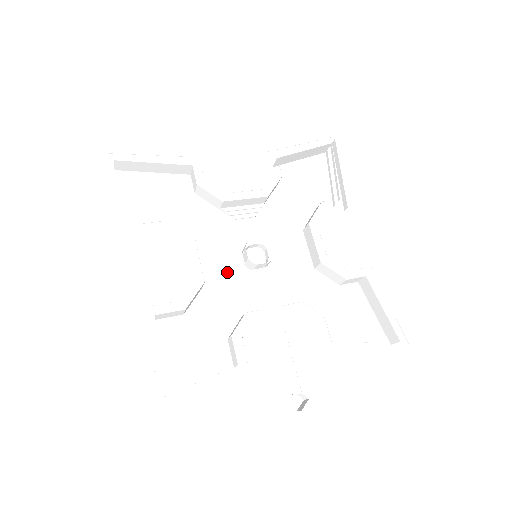
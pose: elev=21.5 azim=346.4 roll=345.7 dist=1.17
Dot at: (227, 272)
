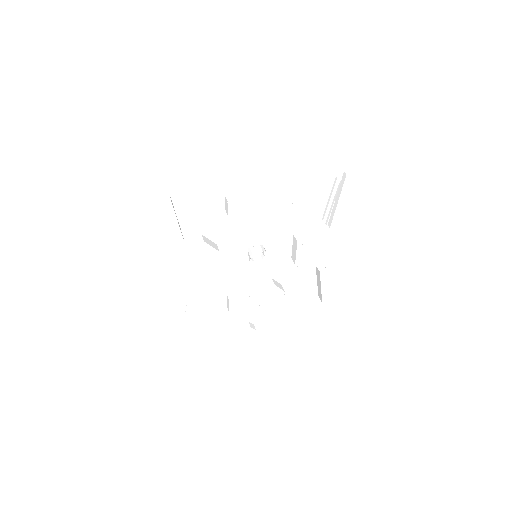
Dot at: (235, 260)
